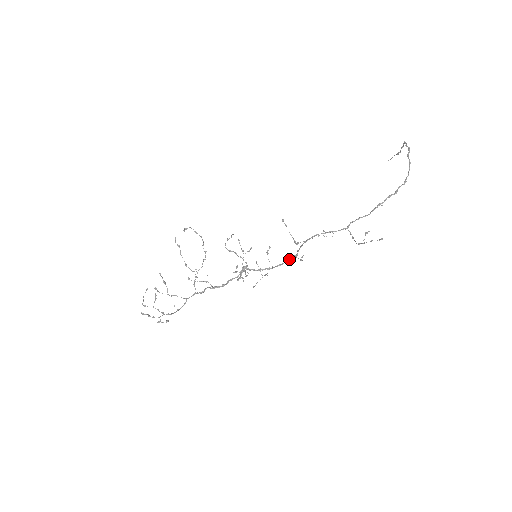
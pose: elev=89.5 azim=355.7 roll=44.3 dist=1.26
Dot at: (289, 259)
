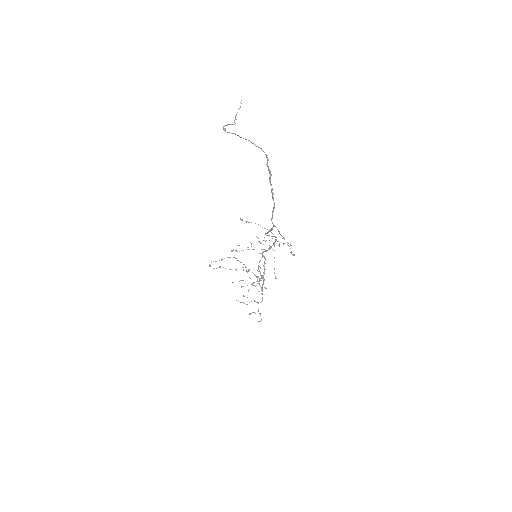
Dot at: (275, 237)
